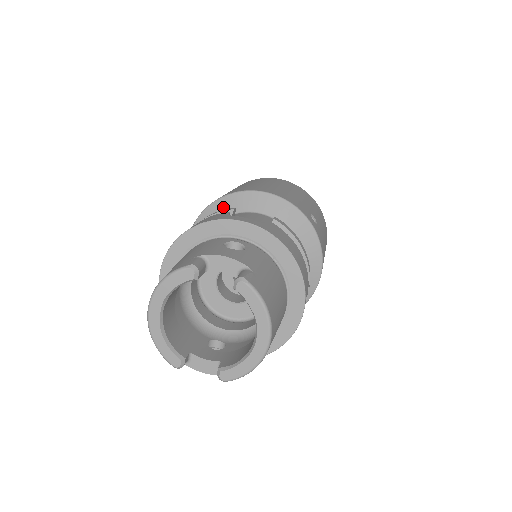
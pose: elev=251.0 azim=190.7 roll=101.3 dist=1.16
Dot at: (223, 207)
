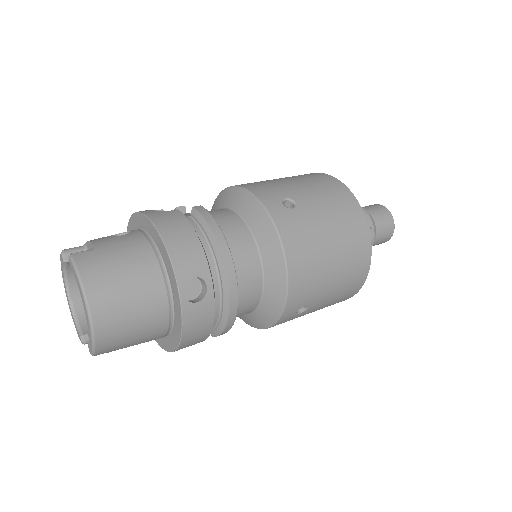
Dot at: occluded
